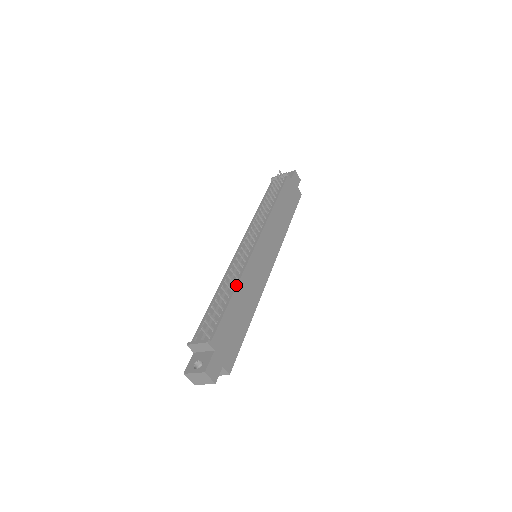
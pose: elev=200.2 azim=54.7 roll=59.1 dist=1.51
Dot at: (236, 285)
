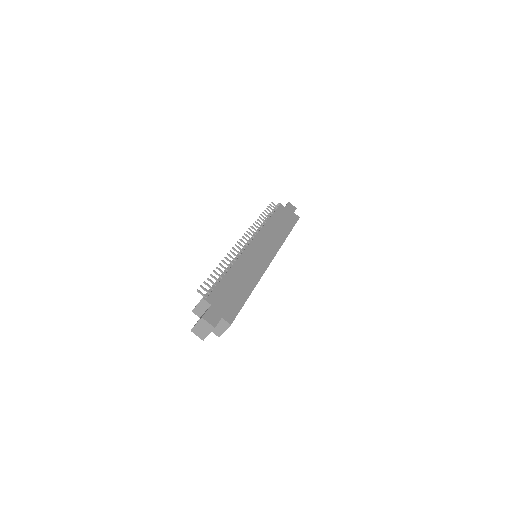
Dot at: (231, 266)
